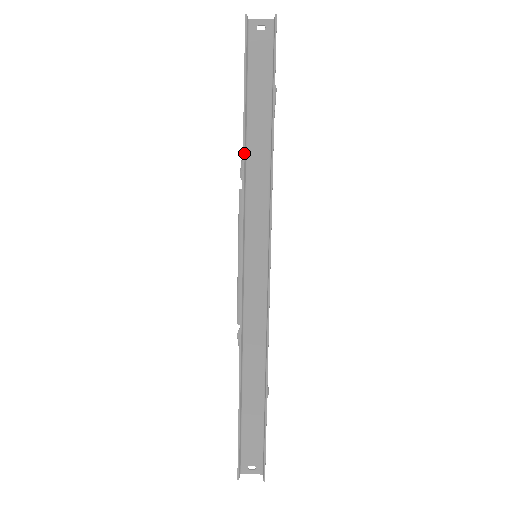
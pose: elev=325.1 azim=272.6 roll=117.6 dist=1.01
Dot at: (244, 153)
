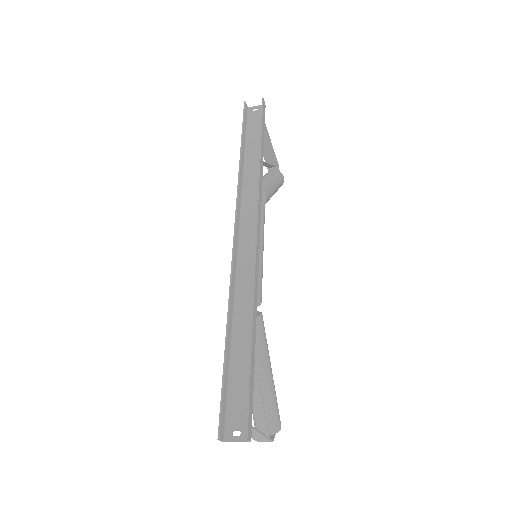
Dot at: (240, 166)
